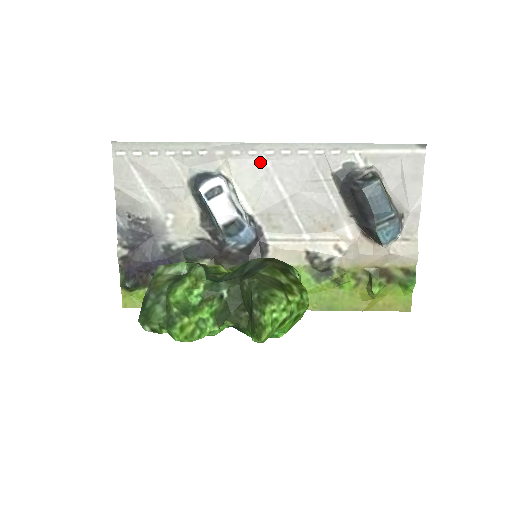
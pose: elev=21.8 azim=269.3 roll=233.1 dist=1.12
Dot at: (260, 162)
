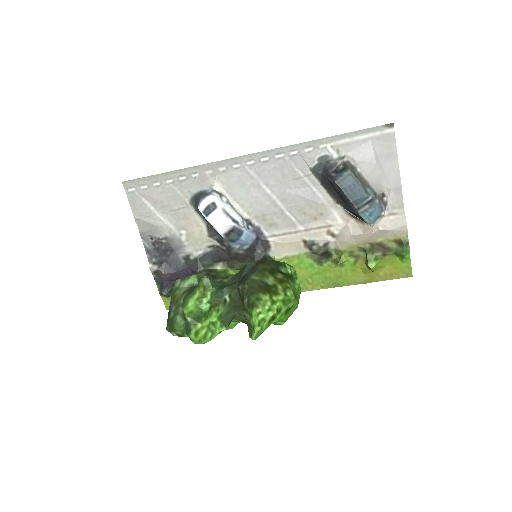
Dot at: (245, 173)
